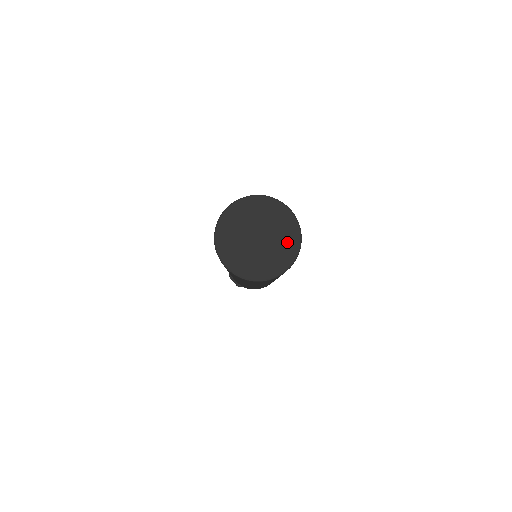
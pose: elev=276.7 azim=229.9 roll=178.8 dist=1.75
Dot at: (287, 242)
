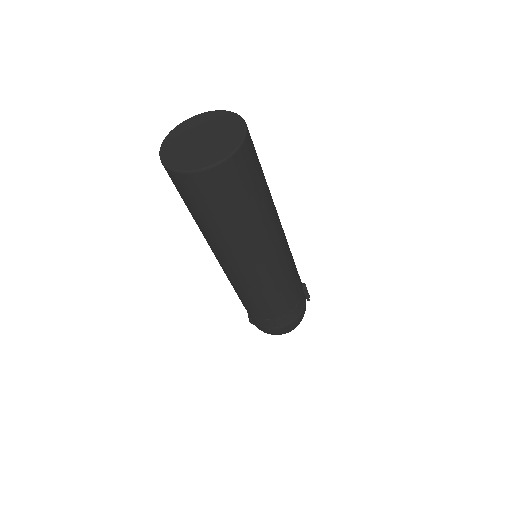
Dot at: (225, 145)
